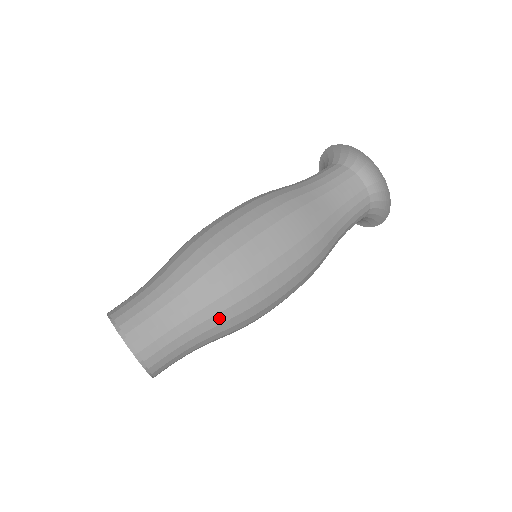
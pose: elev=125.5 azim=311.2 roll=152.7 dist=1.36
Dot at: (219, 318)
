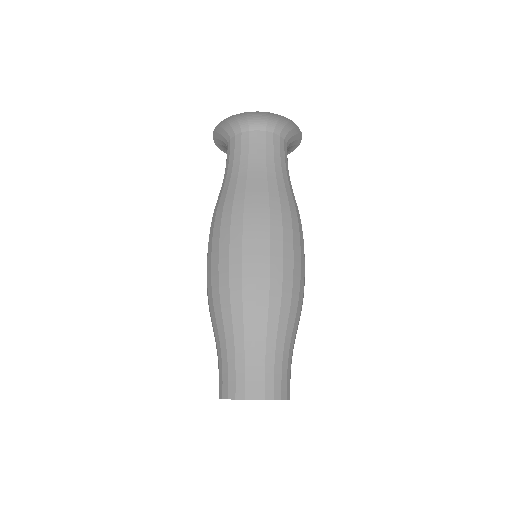
Dot at: (295, 325)
